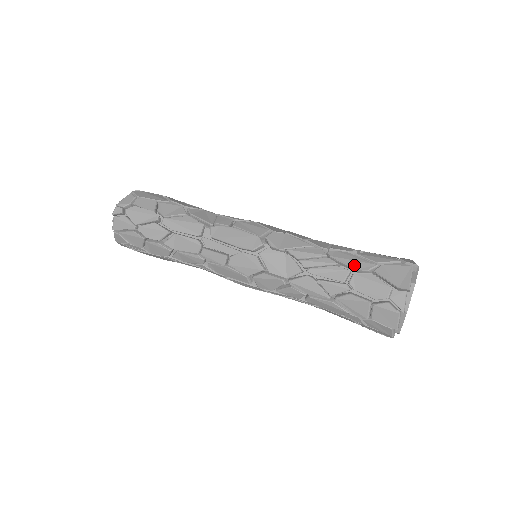
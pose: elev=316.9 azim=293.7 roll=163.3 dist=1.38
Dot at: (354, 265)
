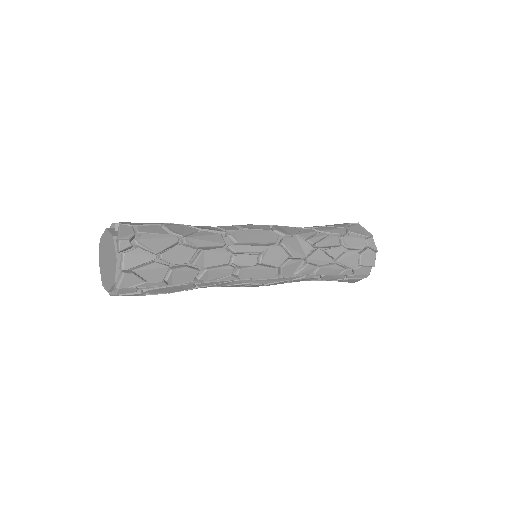
Dot at: (337, 232)
